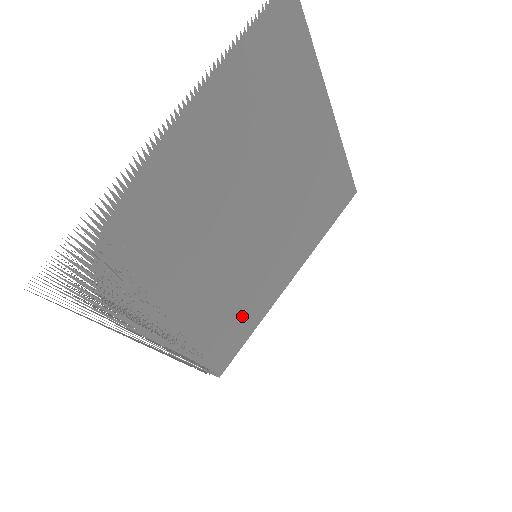
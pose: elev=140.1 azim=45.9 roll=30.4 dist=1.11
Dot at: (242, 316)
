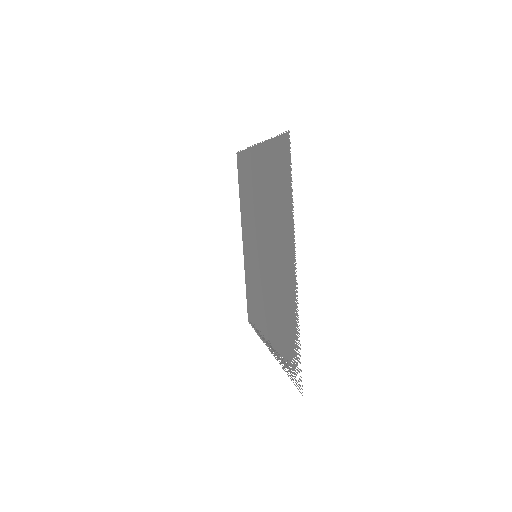
Dot at: (250, 285)
